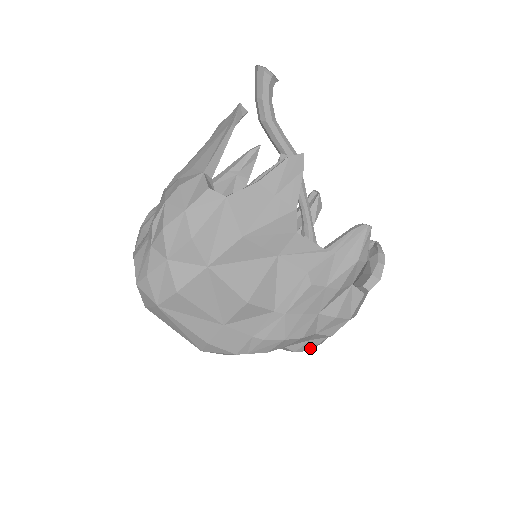
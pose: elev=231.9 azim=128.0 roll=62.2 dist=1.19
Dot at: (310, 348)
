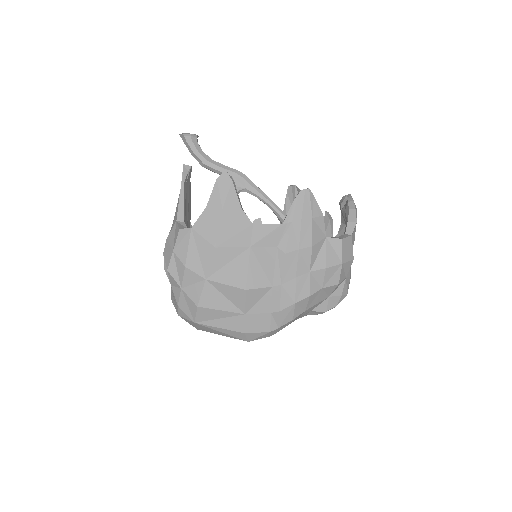
Dot at: (337, 303)
